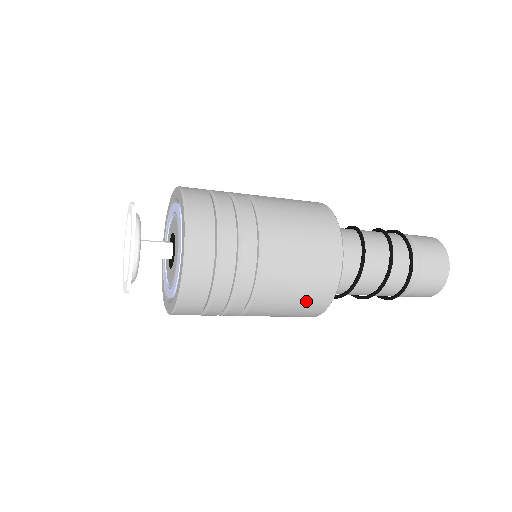
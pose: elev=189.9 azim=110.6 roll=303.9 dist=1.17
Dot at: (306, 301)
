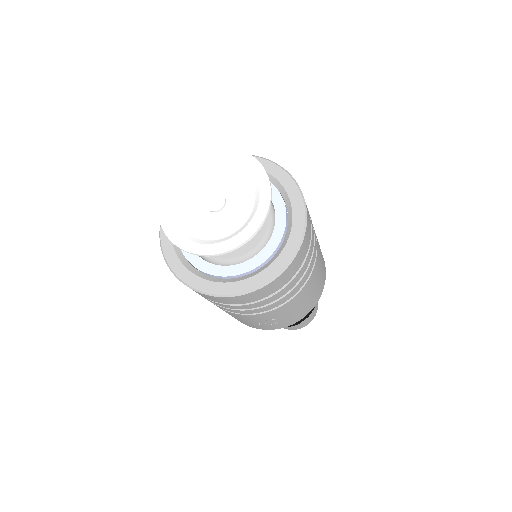
Dot at: (322, 274)
